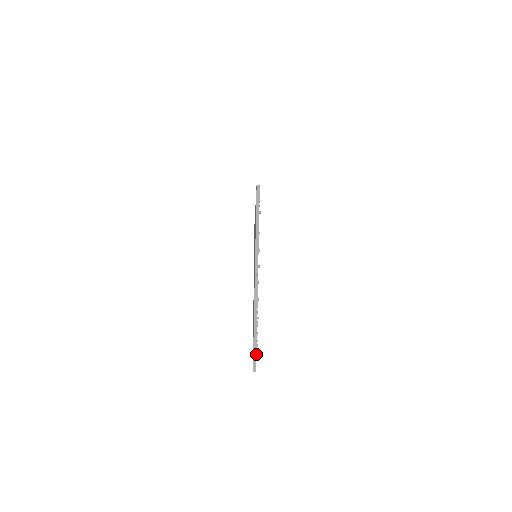
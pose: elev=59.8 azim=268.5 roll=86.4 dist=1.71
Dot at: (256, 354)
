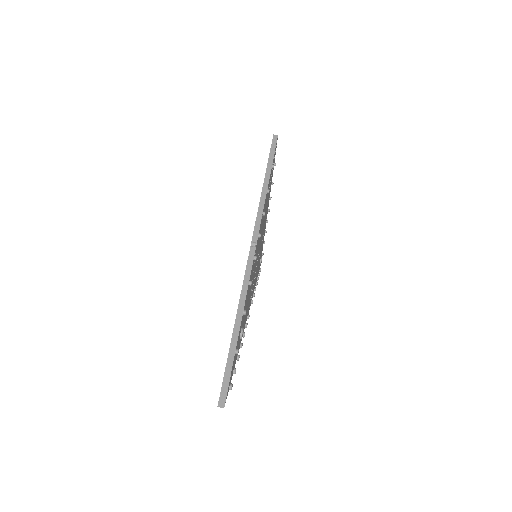
Dot at: (230, 373)
